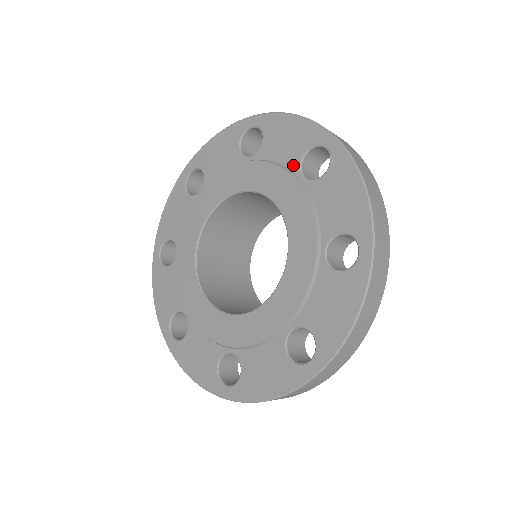
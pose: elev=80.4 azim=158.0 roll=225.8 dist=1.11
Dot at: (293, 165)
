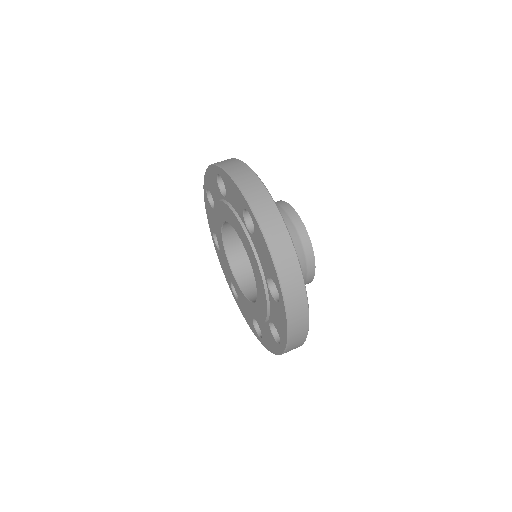
Dot at: occluded
